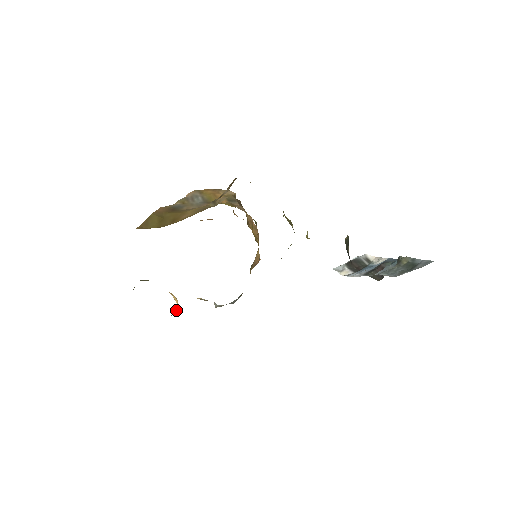
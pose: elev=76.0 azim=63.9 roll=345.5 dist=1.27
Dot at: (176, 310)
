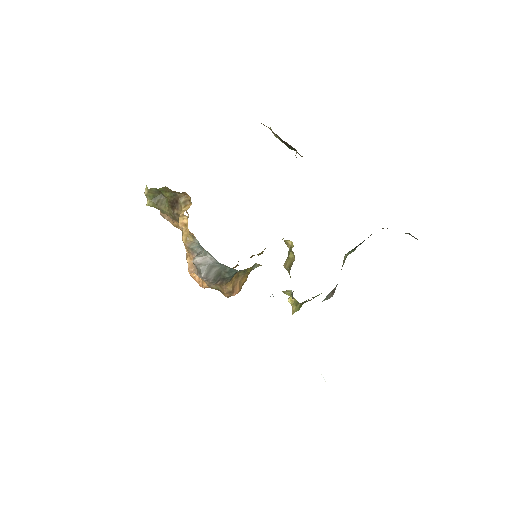
Dot at: occluded
